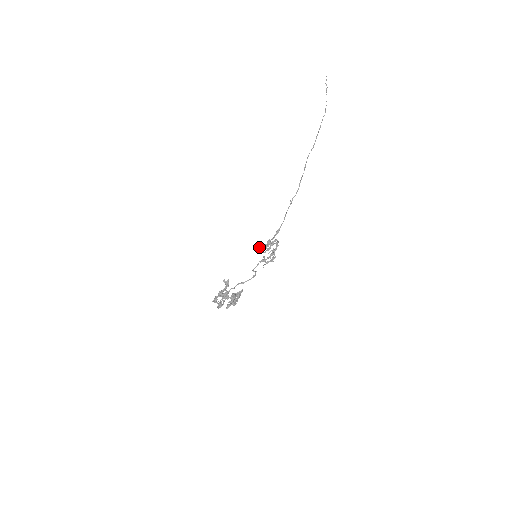
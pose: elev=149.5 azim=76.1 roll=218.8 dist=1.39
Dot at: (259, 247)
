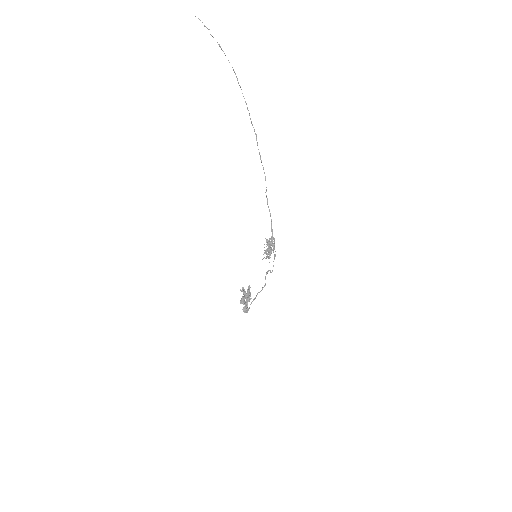
Dot at: (269, 253)
